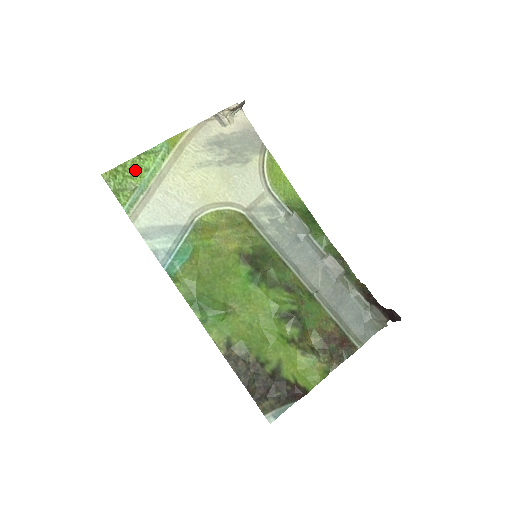
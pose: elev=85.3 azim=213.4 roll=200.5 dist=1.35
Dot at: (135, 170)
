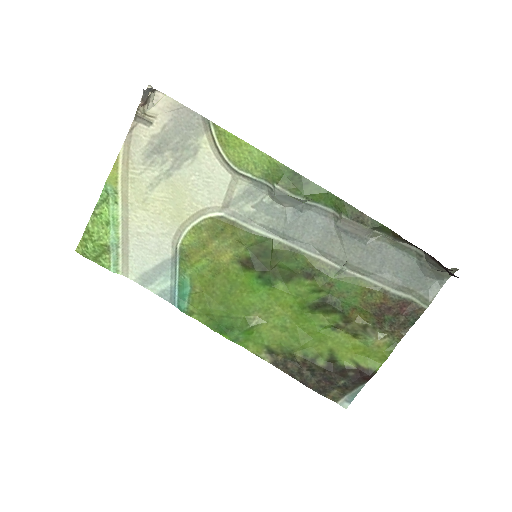
Dot at: (98, 230)
